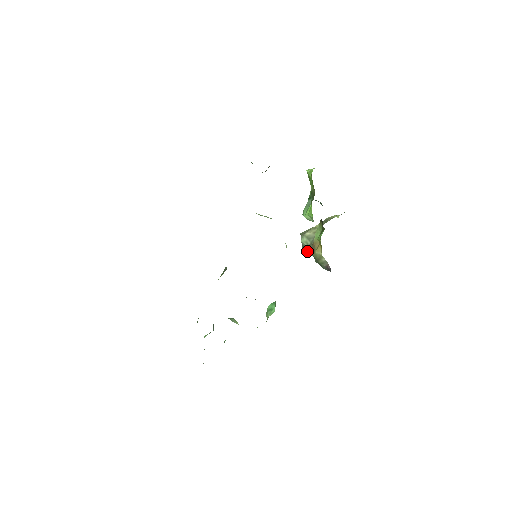
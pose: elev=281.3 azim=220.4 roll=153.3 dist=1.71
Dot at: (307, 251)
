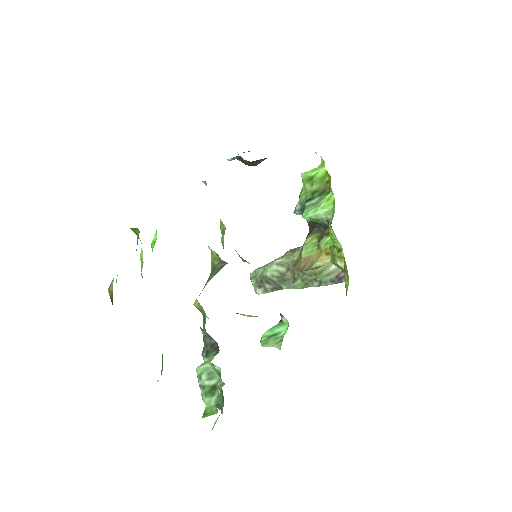
Dot at: (272, 285)
